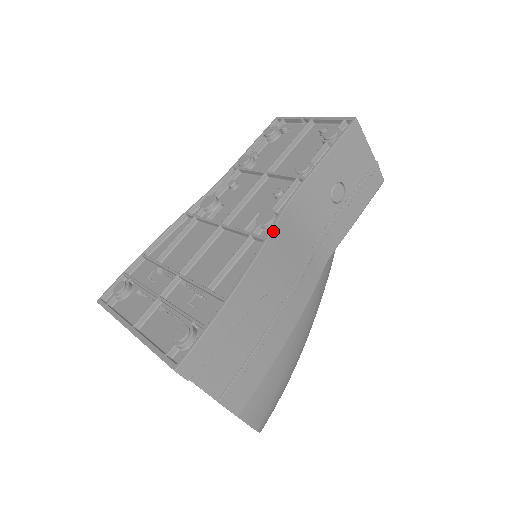
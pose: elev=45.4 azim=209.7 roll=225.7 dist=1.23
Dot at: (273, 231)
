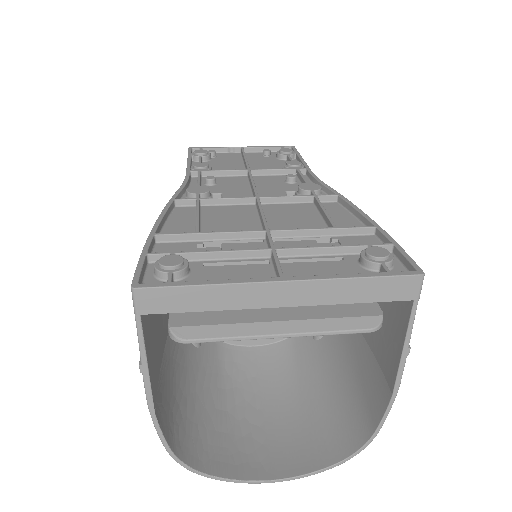
Dot at: (335, 192)
